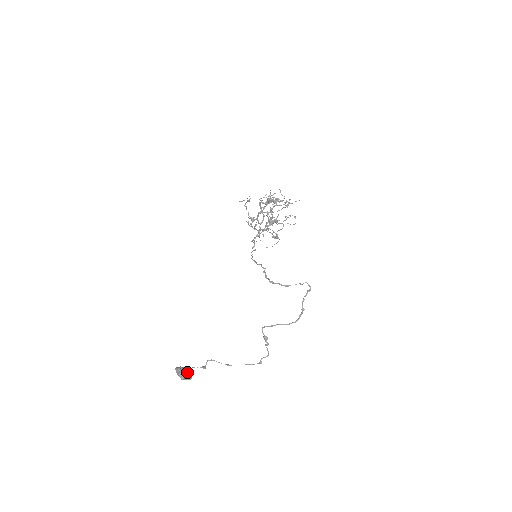
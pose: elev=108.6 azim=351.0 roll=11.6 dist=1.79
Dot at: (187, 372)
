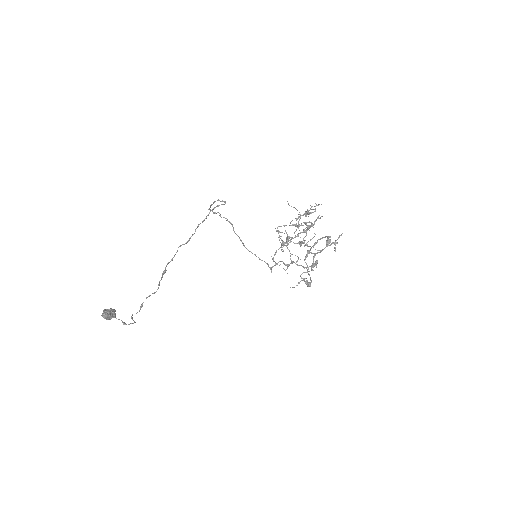
Dot at: (110, 310)
